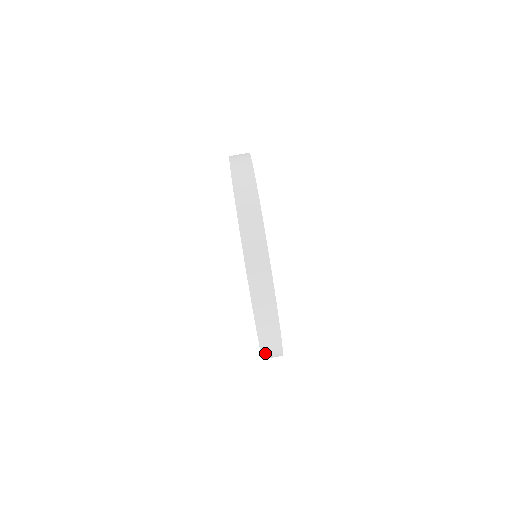
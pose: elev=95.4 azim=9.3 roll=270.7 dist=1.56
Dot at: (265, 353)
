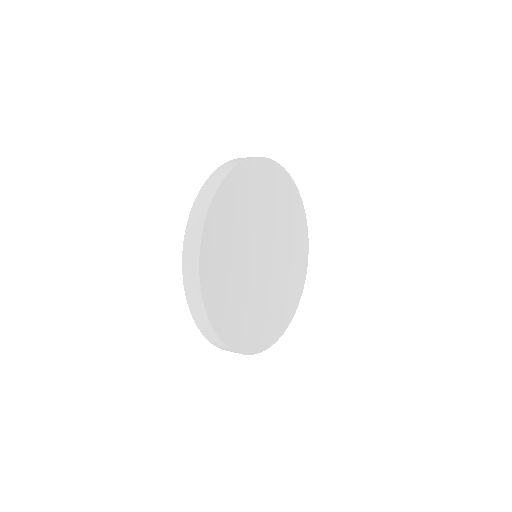
Dot at: occluded
